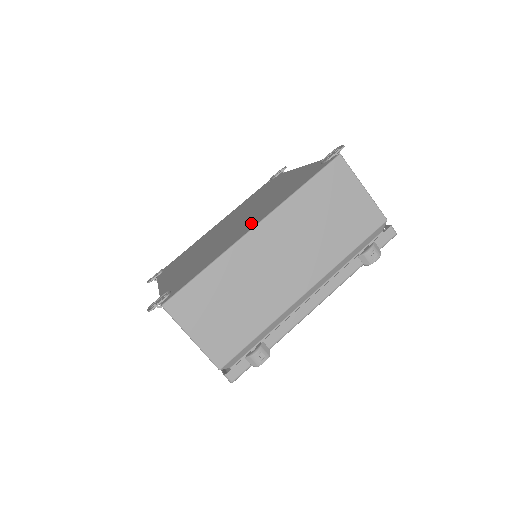
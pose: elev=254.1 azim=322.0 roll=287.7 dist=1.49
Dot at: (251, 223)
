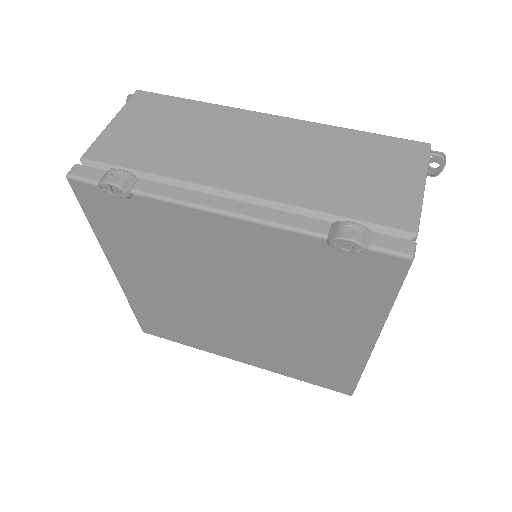
Dot at: occluded
